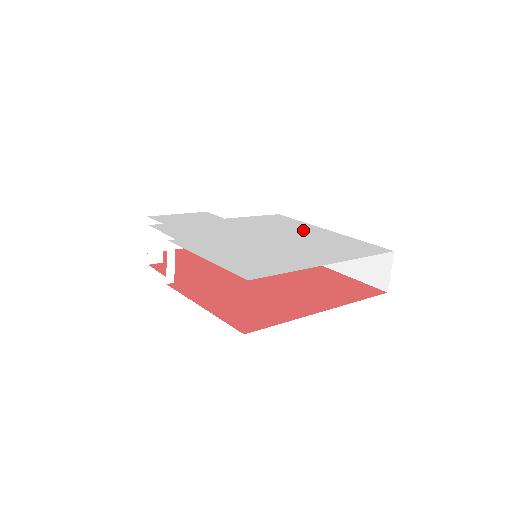
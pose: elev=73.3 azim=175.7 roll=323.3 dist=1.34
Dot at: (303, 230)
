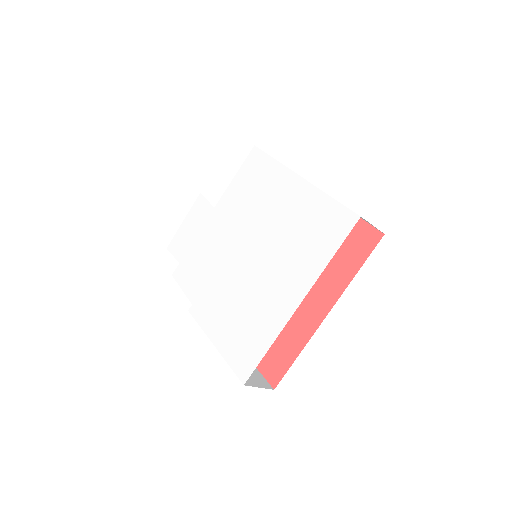
Dot at: (276, 198)
